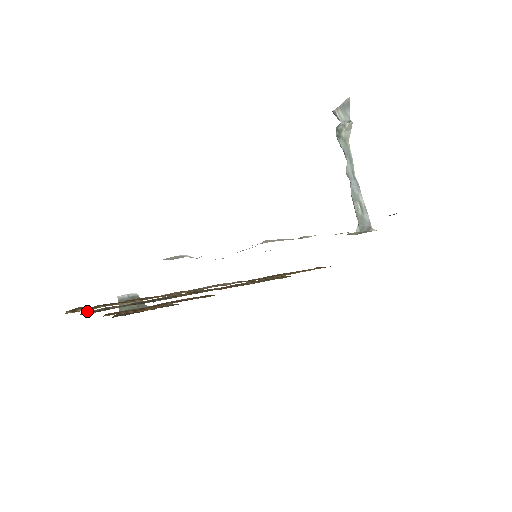
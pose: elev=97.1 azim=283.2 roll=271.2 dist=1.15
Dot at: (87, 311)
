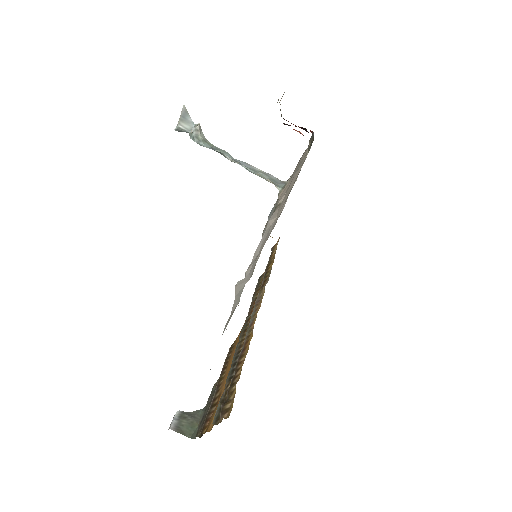
Dot at: (214, 420)
